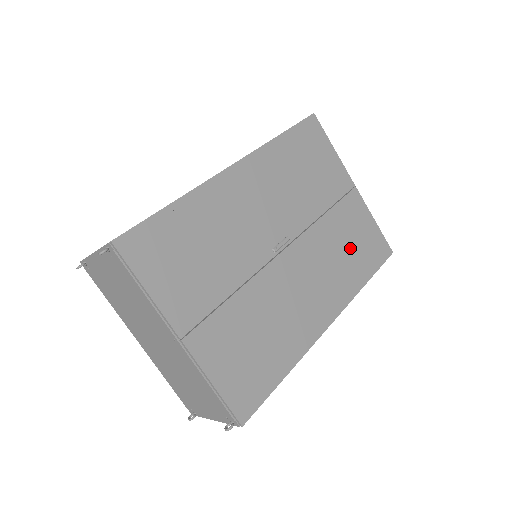
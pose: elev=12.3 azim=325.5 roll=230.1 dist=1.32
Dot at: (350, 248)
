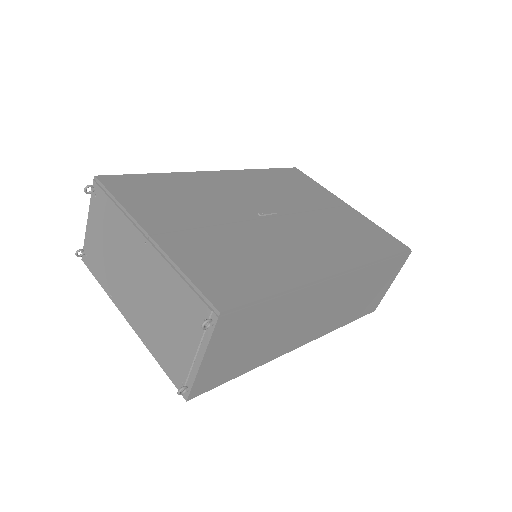
Dot at: (352, 234)
